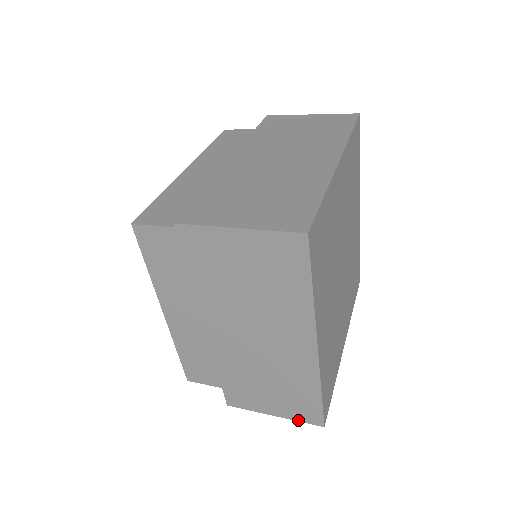
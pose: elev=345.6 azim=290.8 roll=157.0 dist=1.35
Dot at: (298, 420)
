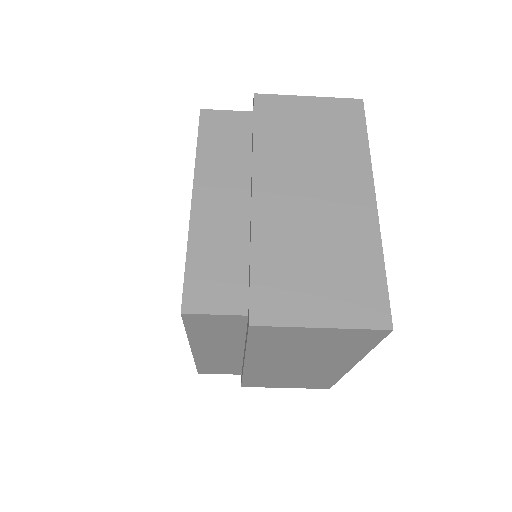
Dot at: (357, 326)
